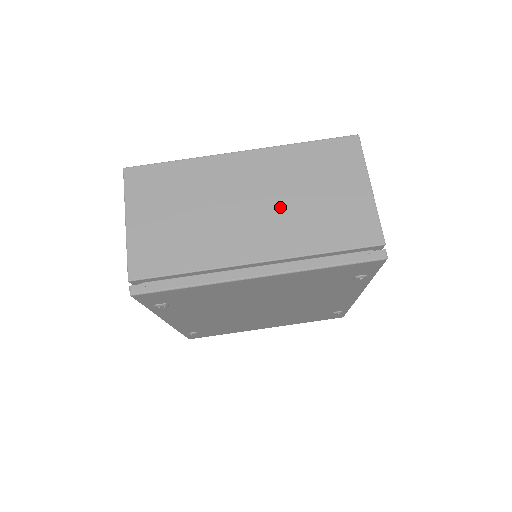
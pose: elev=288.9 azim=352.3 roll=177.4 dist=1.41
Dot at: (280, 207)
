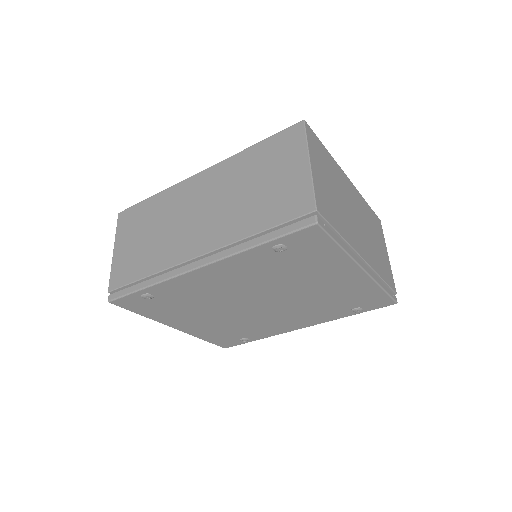
Dot at: (366, 232)
